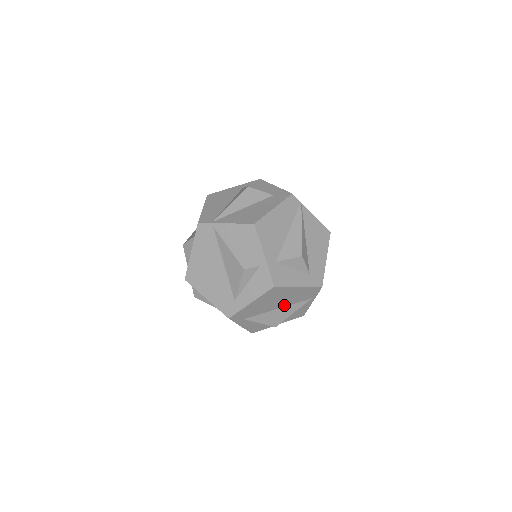
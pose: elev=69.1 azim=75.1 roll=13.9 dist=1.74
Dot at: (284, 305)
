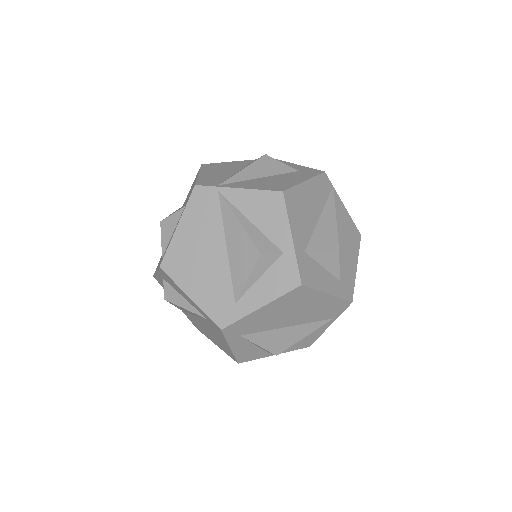
Dot at: (297, 322)
